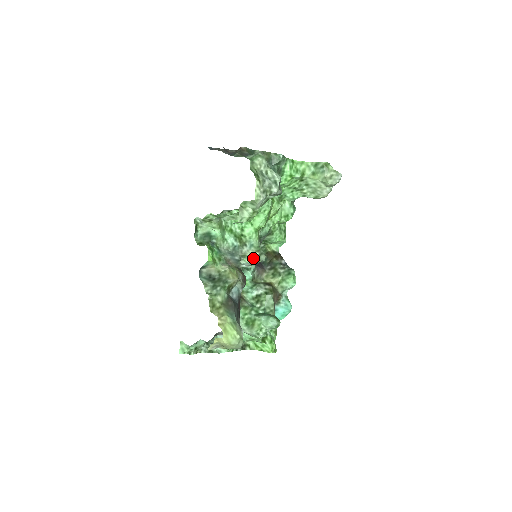
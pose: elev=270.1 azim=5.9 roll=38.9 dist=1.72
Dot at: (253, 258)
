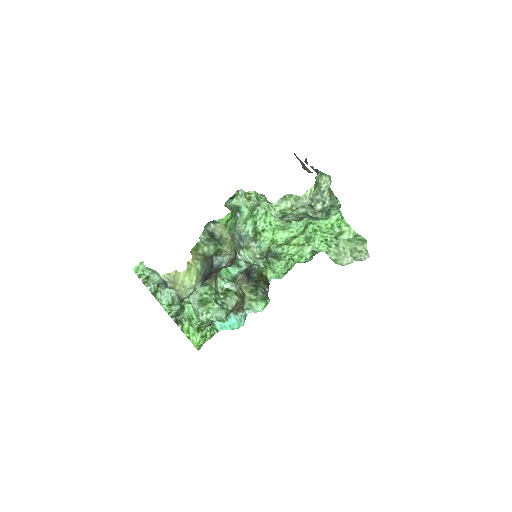
Dot at: (252, 256)
